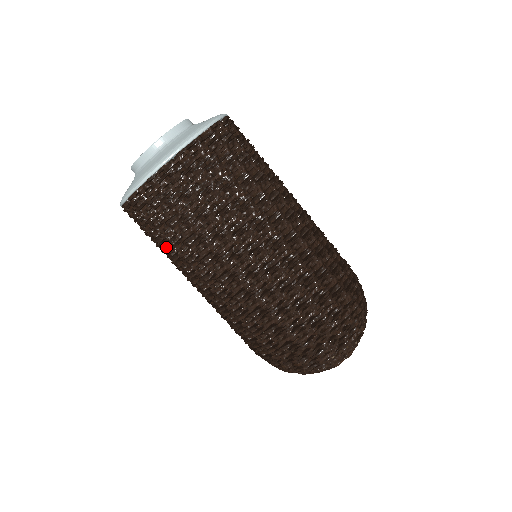
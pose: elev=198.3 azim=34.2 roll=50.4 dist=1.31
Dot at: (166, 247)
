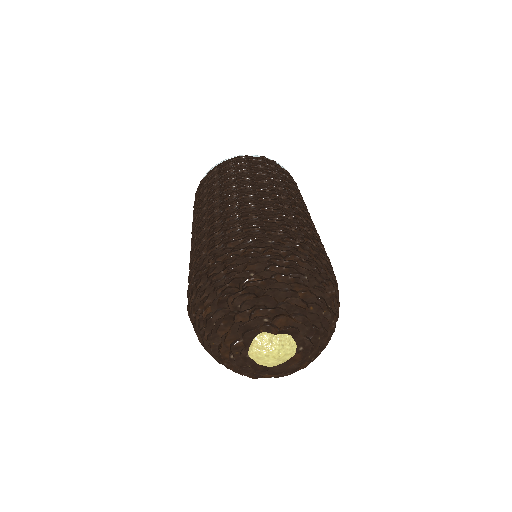
Dot at: (228, 177)
